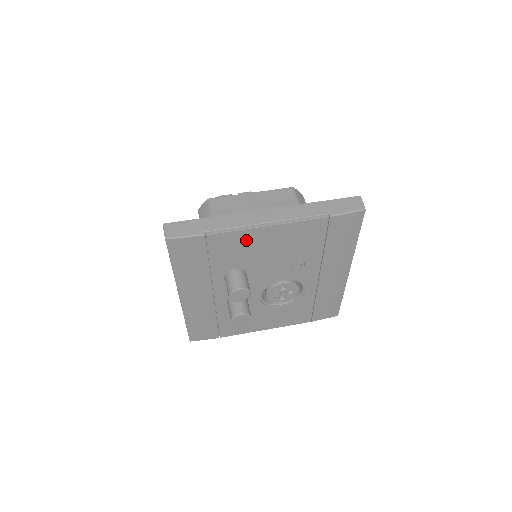
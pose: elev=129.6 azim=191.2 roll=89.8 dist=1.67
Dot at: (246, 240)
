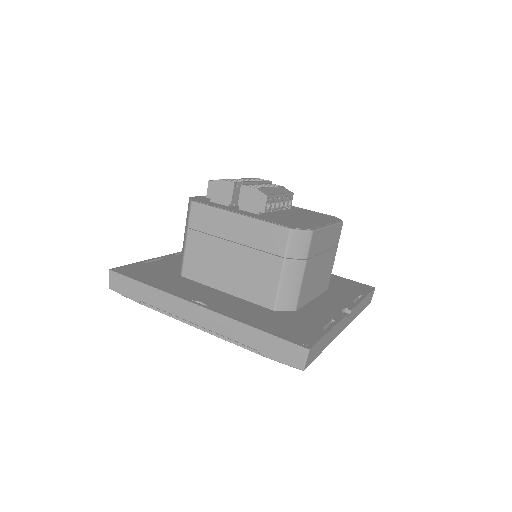
Dot at: occluded
